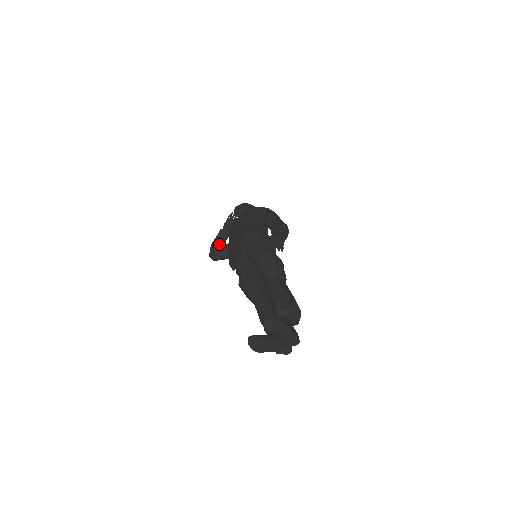
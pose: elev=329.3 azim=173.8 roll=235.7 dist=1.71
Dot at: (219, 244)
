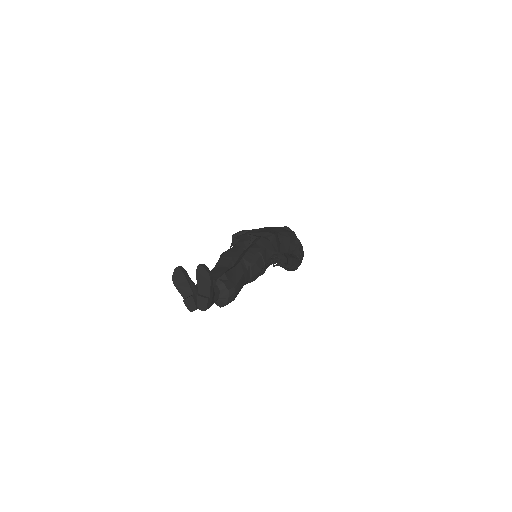
Dot at: occluded
